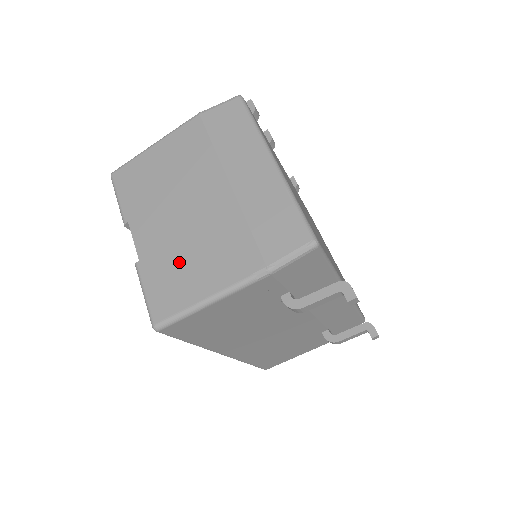
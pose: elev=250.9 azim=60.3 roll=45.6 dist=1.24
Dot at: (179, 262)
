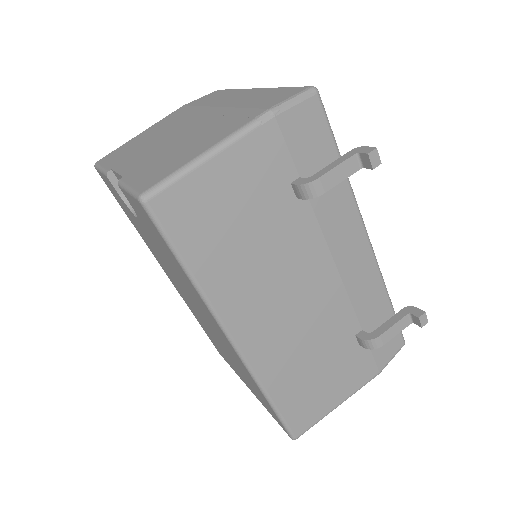
Dot at: (170, 154)
